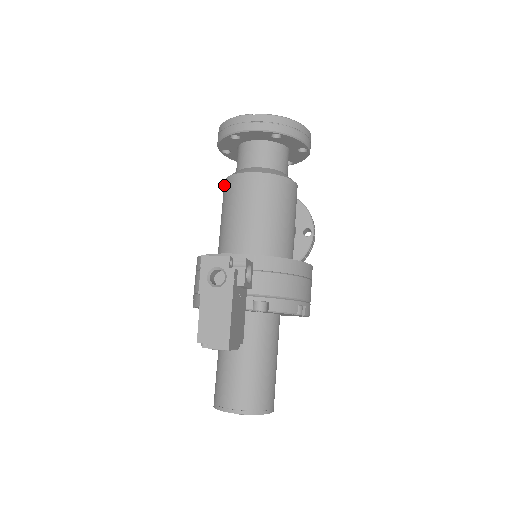
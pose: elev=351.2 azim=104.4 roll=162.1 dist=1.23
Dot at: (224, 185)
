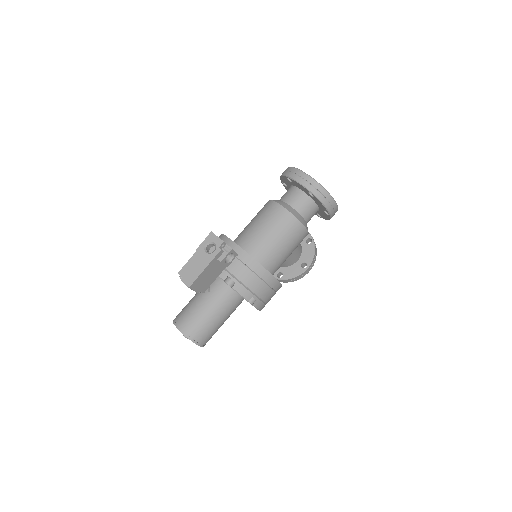
Dot at: (266, 203)
